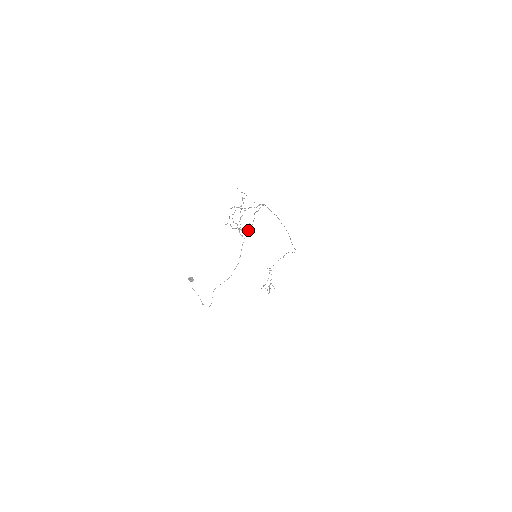
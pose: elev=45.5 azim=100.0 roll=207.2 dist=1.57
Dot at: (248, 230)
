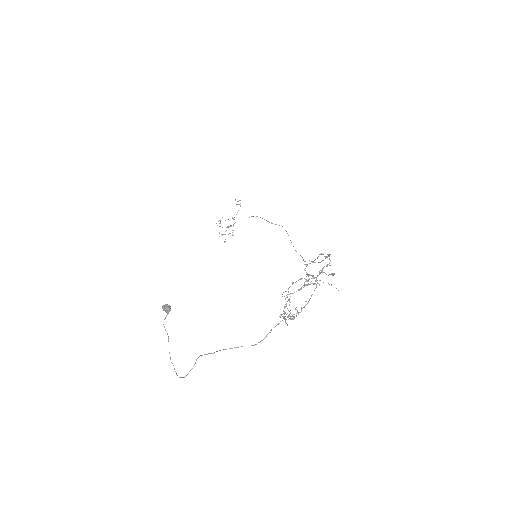
Dot at: occluded
